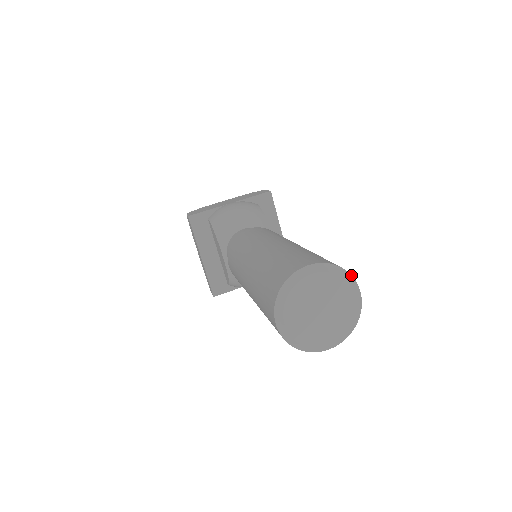
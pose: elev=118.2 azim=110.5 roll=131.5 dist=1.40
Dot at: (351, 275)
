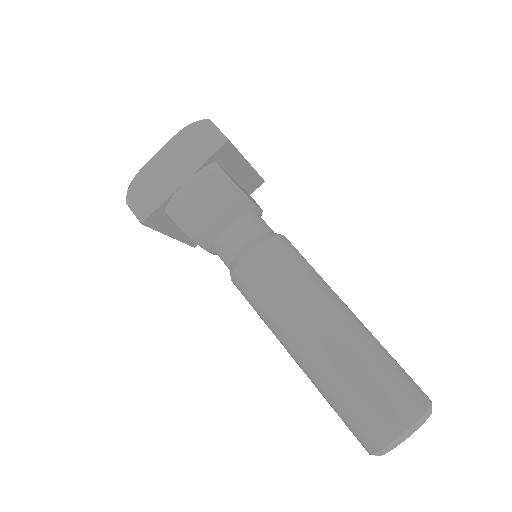
Dot at: (429, 408)
